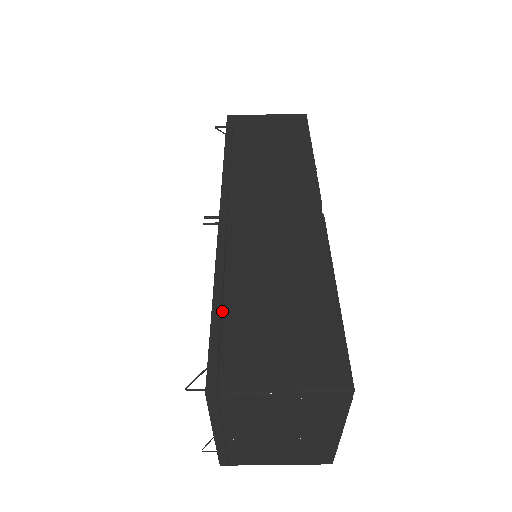
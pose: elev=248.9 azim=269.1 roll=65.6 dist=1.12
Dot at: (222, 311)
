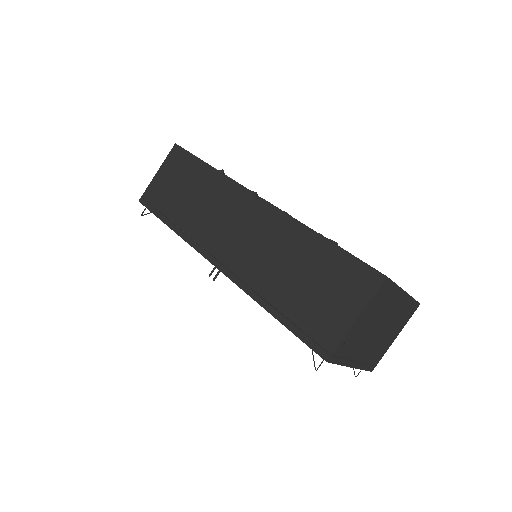
Dot at: (283, 315)
